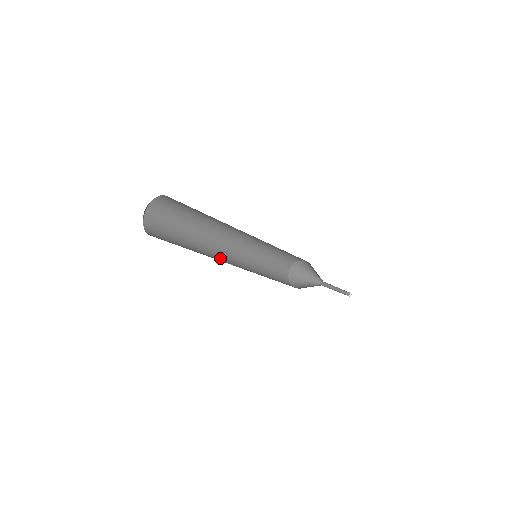
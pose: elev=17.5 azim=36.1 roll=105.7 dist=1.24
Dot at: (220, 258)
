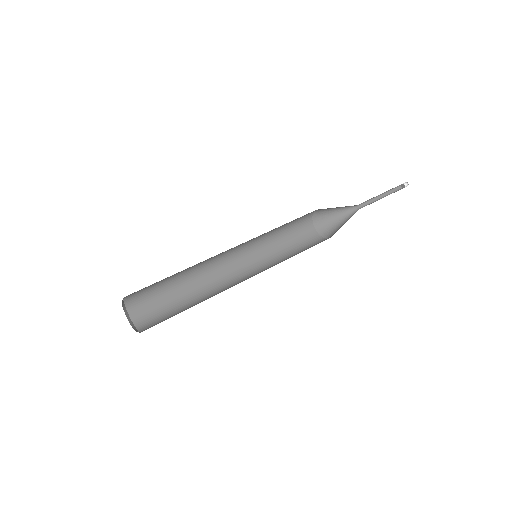
Dot at: (214, 267)
